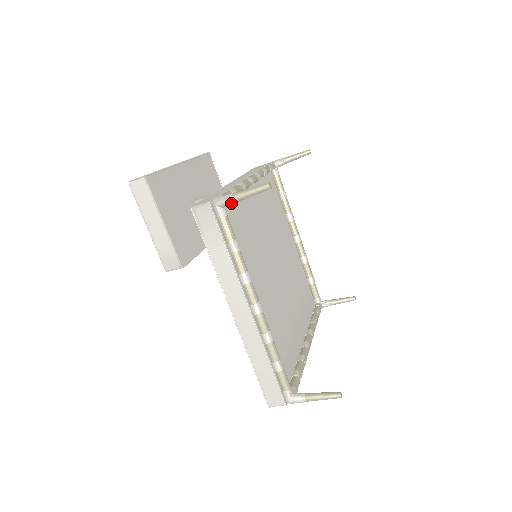
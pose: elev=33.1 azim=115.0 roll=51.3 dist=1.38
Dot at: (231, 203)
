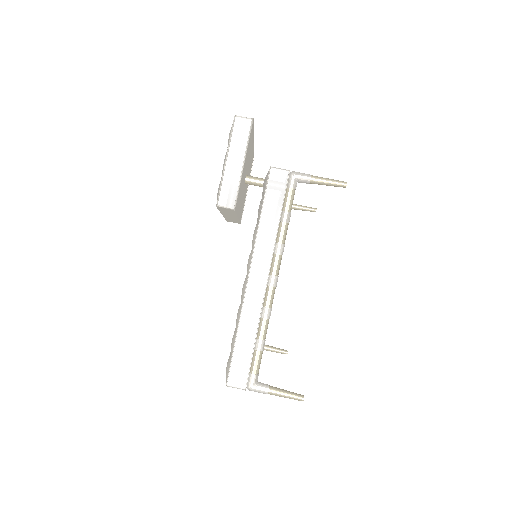
Dot at: (307, 181)
